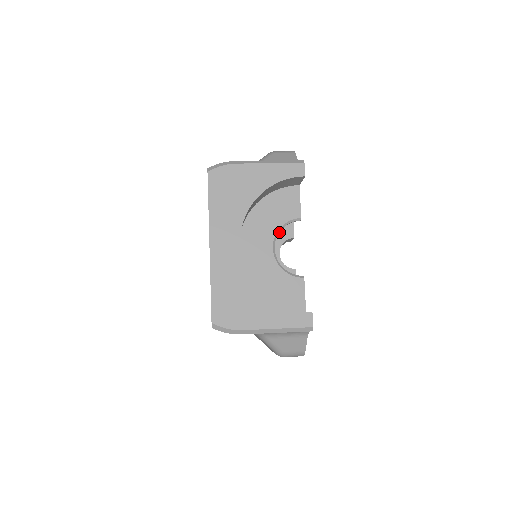
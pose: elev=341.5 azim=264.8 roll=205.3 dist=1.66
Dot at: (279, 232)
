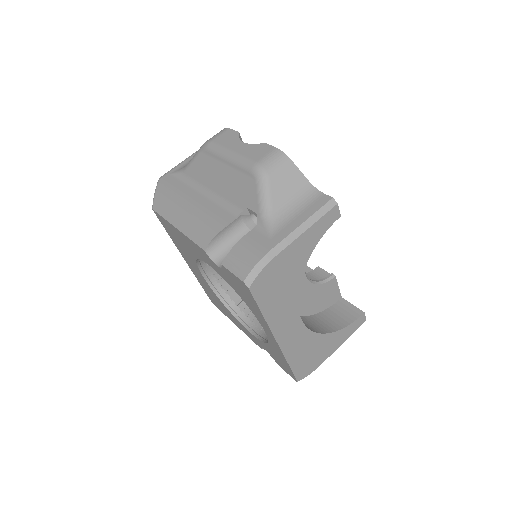
Dot at: occluded
